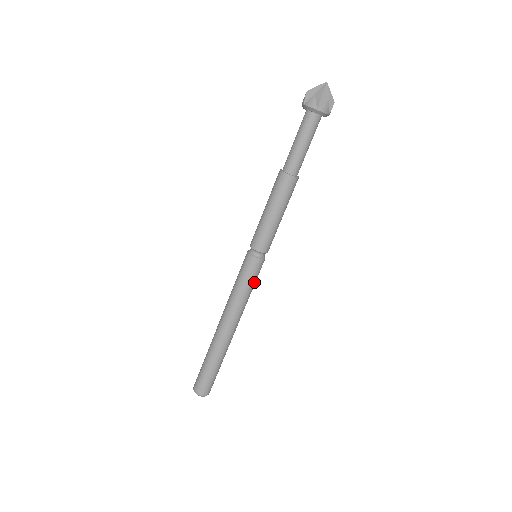
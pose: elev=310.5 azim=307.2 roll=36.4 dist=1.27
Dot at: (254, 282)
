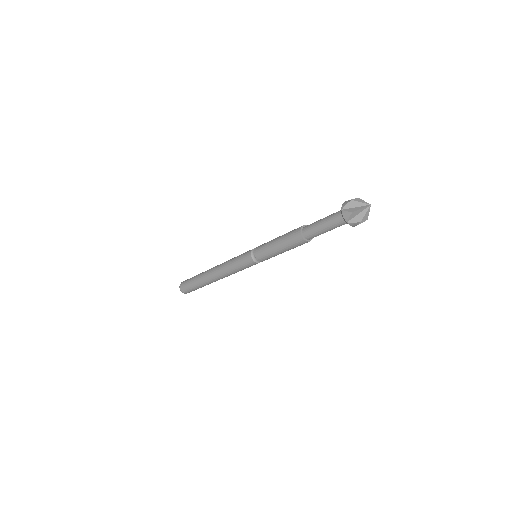
Dot at: occluded
